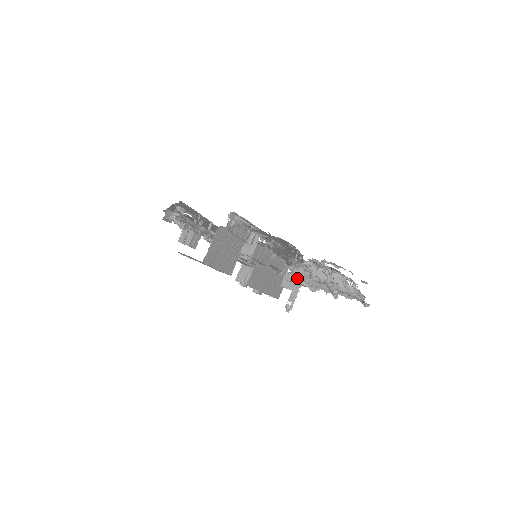
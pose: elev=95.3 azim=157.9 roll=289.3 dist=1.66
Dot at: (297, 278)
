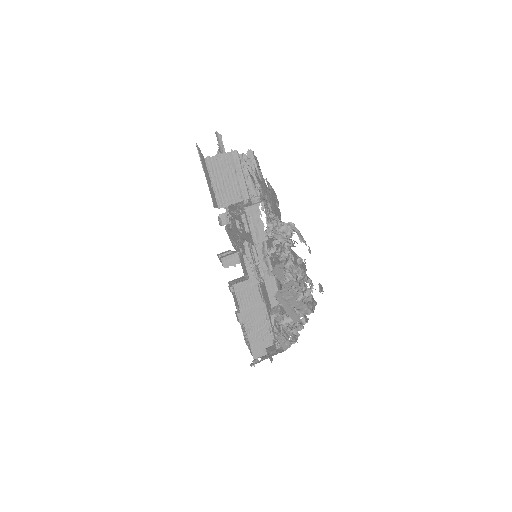
Dot at: (267, 255)
